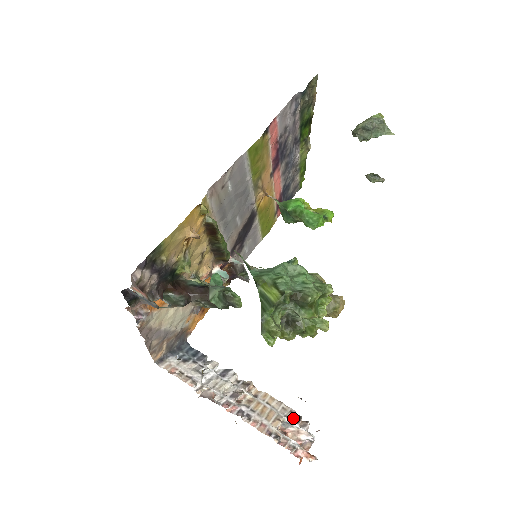
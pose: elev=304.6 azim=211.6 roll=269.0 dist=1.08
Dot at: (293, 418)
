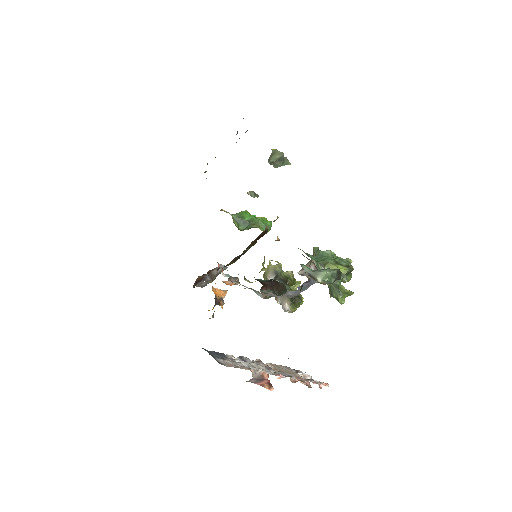
Dot at: (293, 371)
